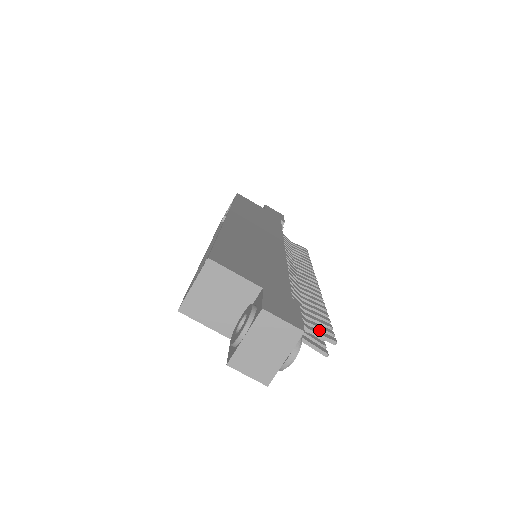
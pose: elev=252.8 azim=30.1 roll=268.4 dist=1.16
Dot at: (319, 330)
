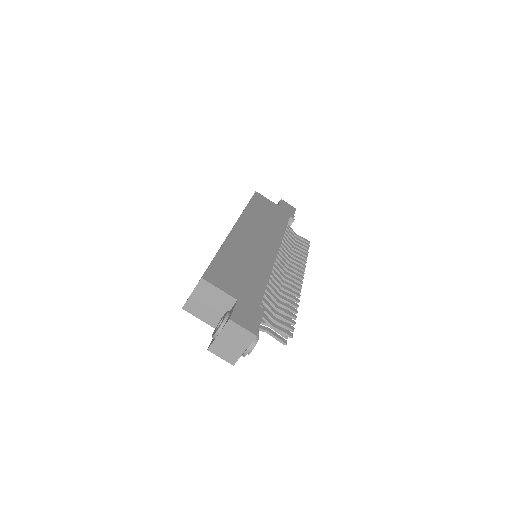
Dot at: (283, 326)
